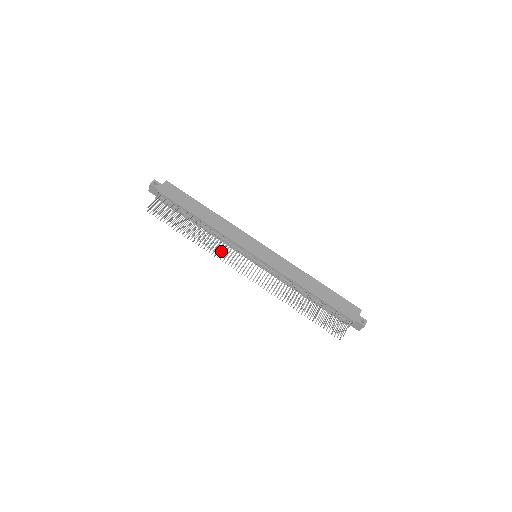
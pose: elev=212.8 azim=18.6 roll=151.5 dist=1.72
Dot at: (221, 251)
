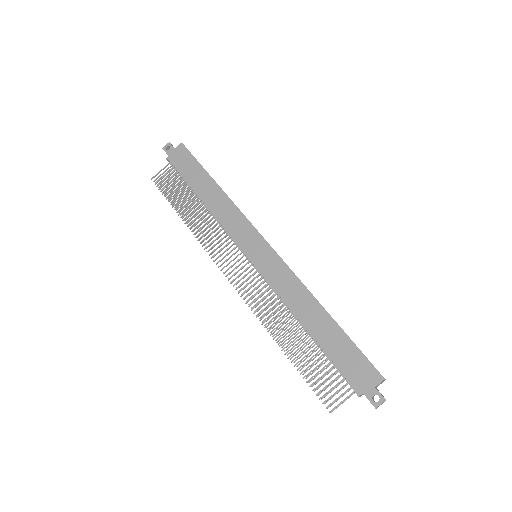
Dot at: (209, 244)
